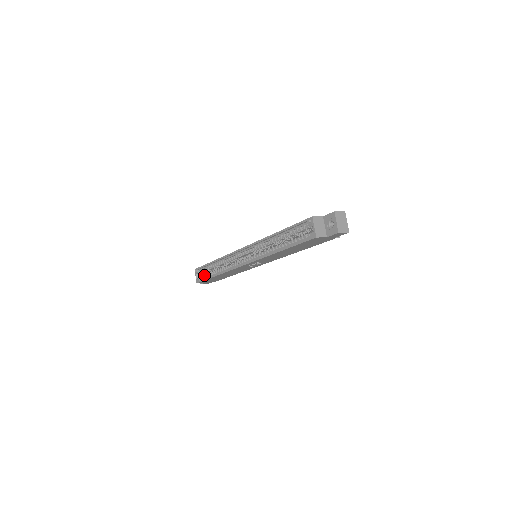
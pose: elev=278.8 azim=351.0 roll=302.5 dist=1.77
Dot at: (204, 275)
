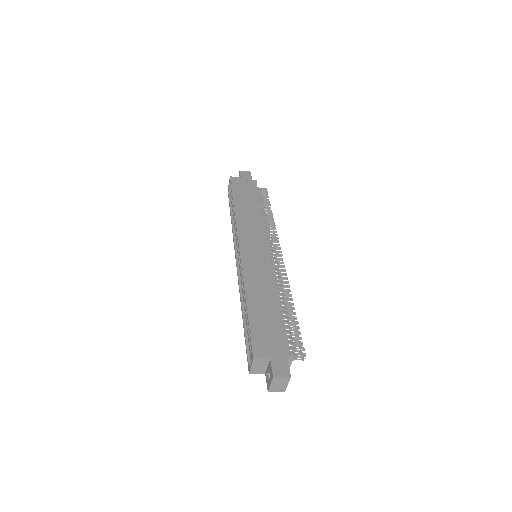
Dot at: occluded
